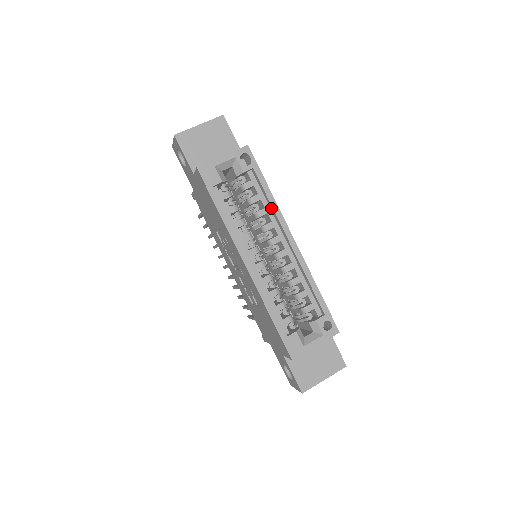
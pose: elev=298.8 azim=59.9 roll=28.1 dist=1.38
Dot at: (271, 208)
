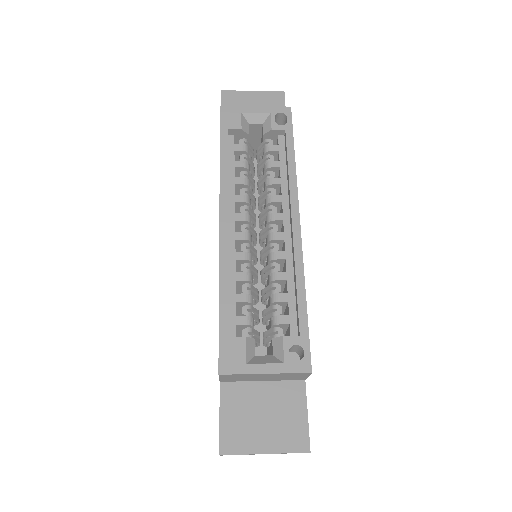
Dot at: (288, 179)
